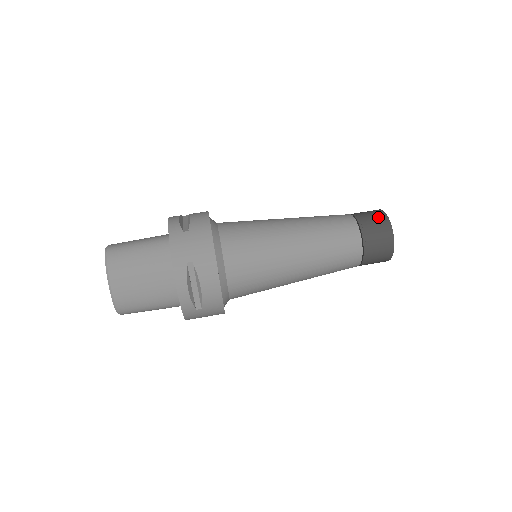
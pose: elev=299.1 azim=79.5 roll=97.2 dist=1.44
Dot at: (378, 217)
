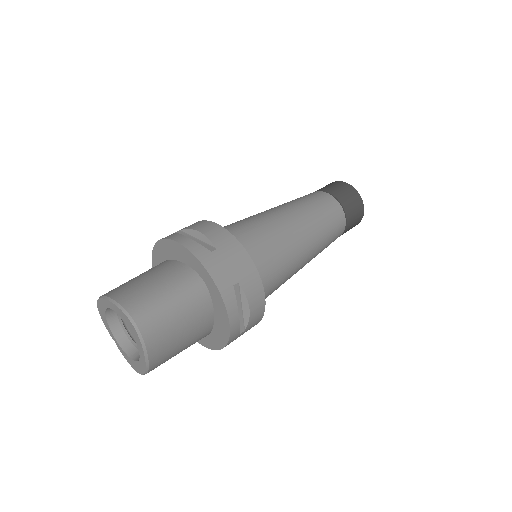
Dot at: occluded
